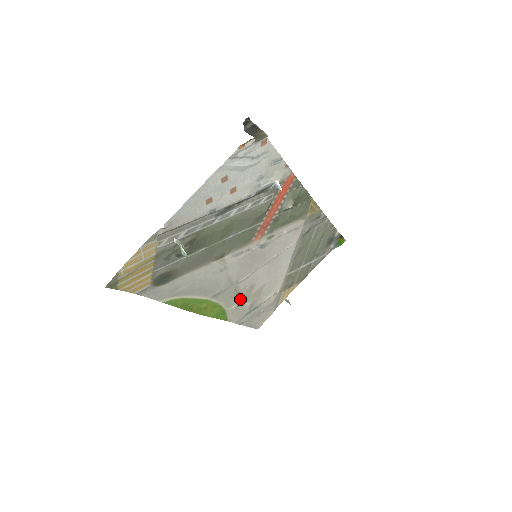
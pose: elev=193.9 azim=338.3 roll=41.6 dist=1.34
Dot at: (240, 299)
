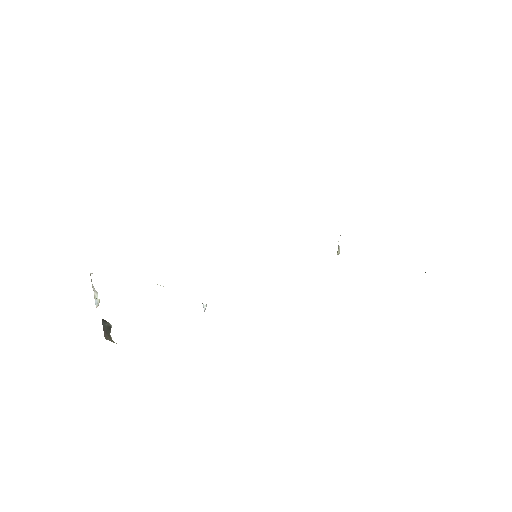
Dot at: occluded
